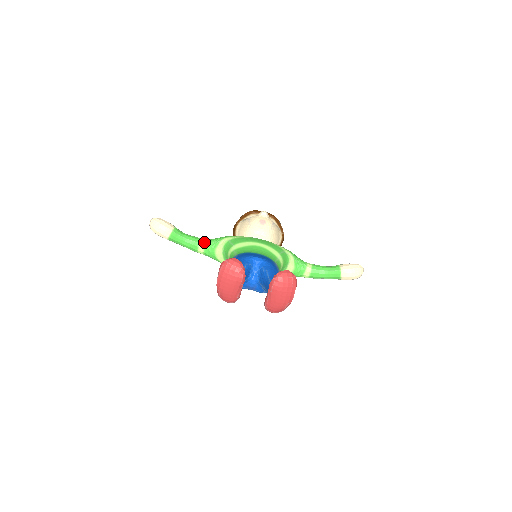
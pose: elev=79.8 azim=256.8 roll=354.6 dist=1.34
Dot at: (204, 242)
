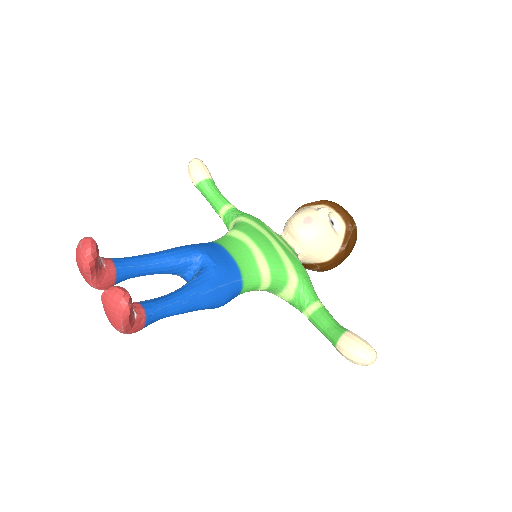
Dot at: (227, 209)
